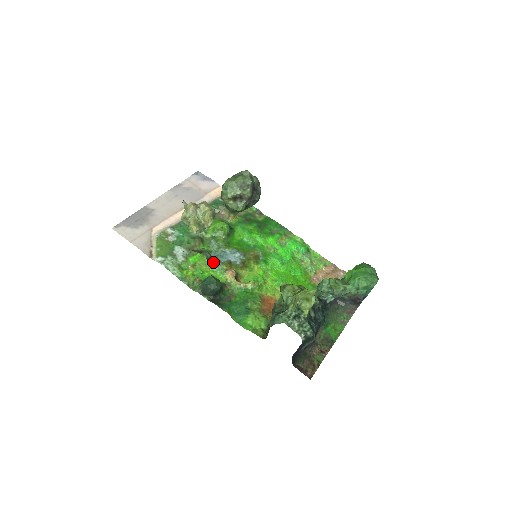
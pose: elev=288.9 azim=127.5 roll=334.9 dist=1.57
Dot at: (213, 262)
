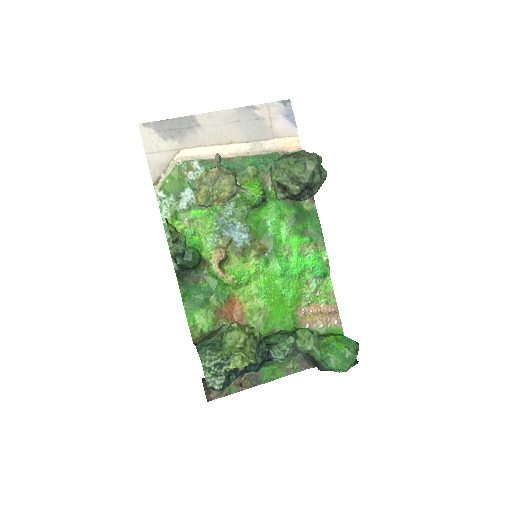
Dot at: (182, 258)
